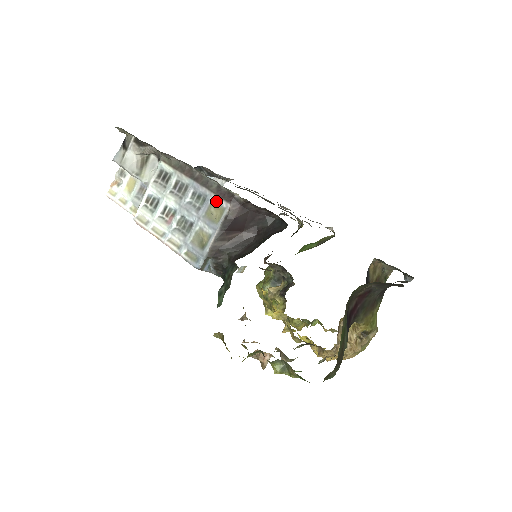
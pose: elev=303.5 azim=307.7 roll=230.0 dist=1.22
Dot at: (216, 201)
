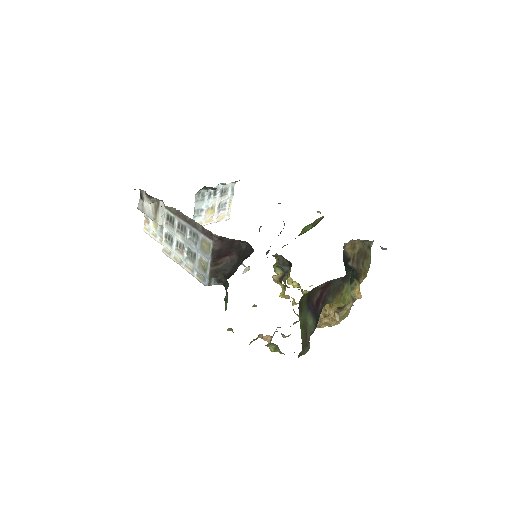
Dot at: (204, 238)
